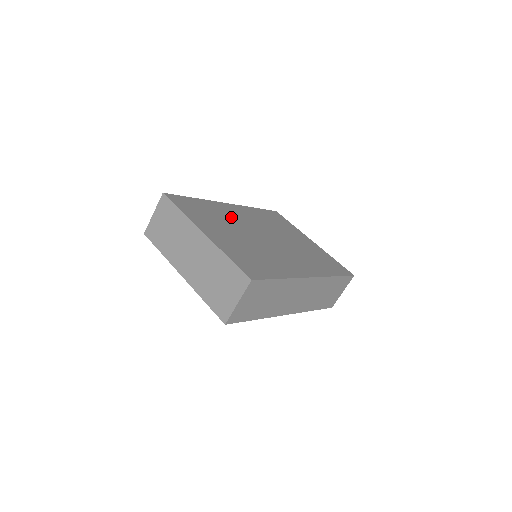
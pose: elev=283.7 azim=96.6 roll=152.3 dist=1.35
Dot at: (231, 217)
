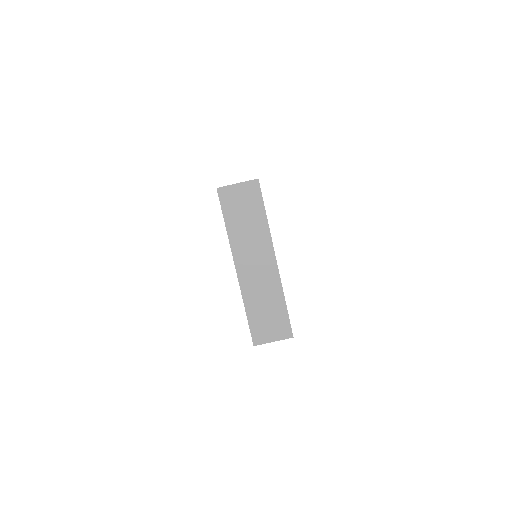
Dot at: occluded
